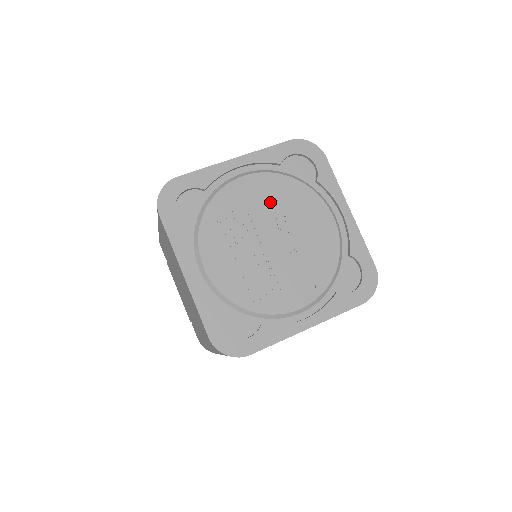
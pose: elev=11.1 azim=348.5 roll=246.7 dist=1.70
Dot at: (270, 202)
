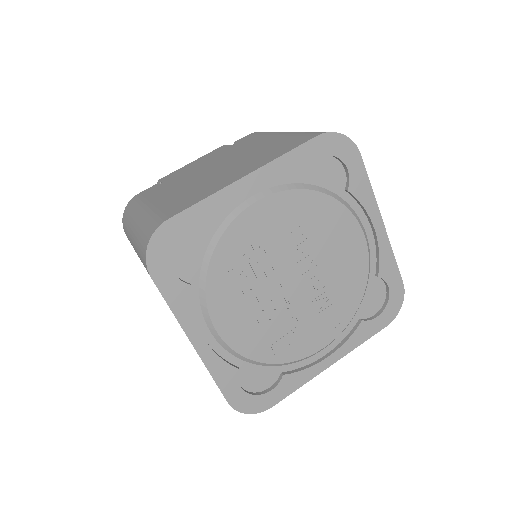
Dot at: (291, 231)
